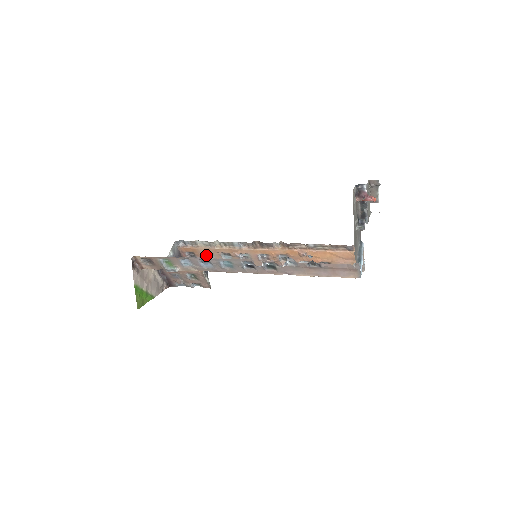
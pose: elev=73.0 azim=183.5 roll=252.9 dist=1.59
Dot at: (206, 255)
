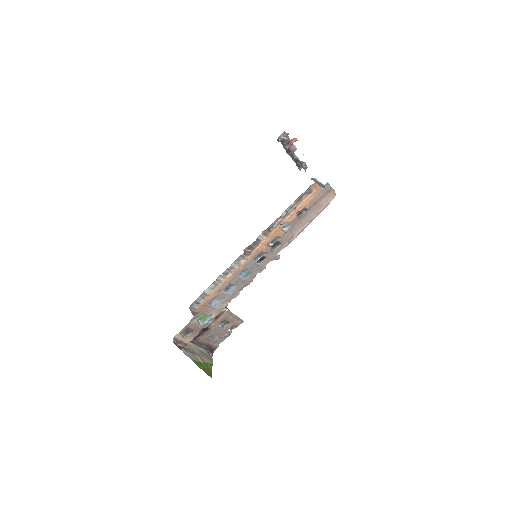
Dot at: occluded
